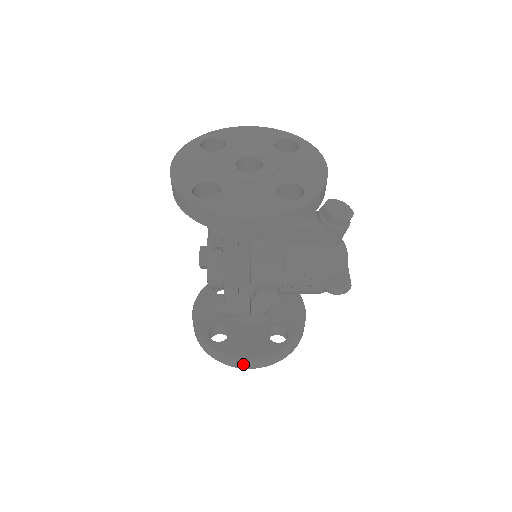
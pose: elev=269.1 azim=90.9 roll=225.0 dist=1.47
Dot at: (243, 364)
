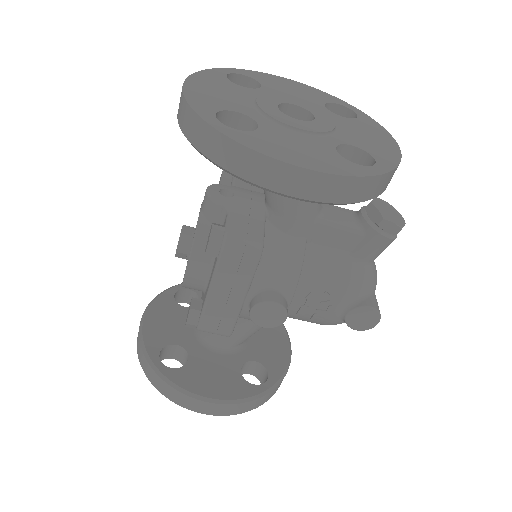
Dot at: (201, 406)
